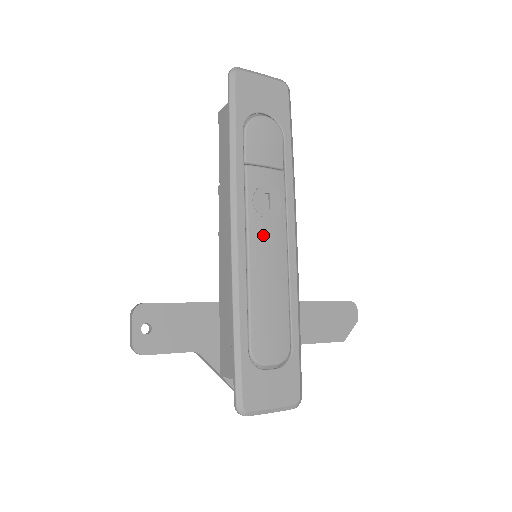
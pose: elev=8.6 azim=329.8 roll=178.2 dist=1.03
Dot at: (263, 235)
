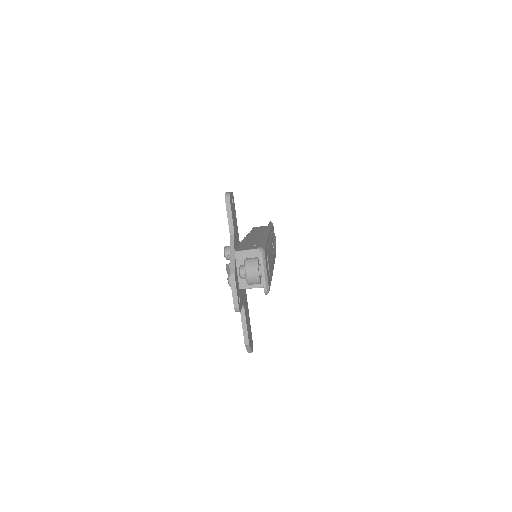
Dot at: (272, 248)
